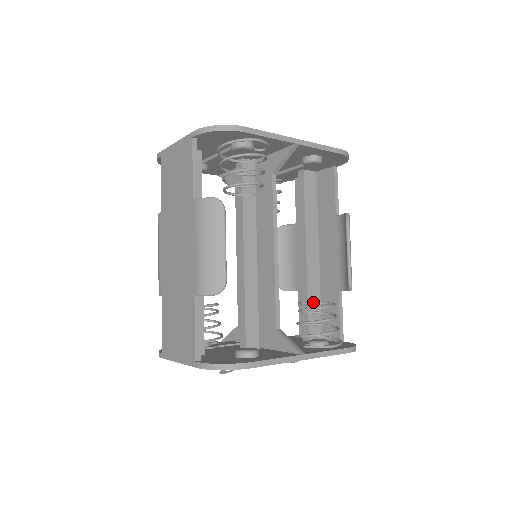
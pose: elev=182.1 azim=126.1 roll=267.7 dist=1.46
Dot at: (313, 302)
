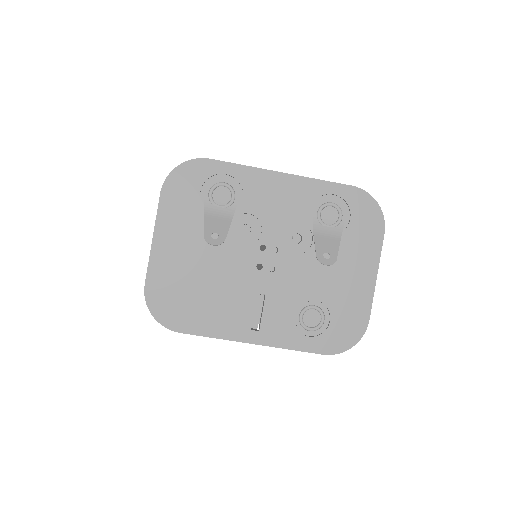
Dot at: occluded
